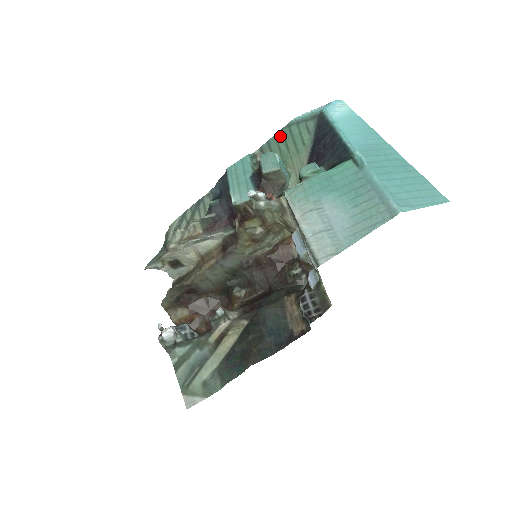
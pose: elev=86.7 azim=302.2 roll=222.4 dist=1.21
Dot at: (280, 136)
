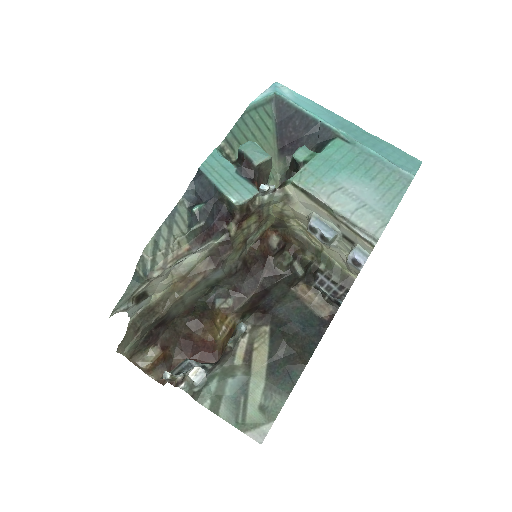
Dot at: (242, 124)
